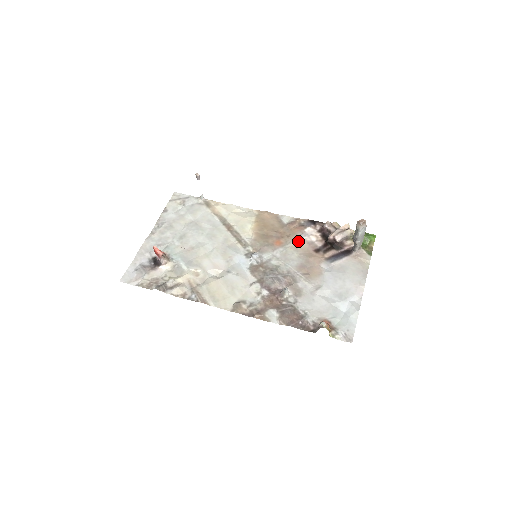
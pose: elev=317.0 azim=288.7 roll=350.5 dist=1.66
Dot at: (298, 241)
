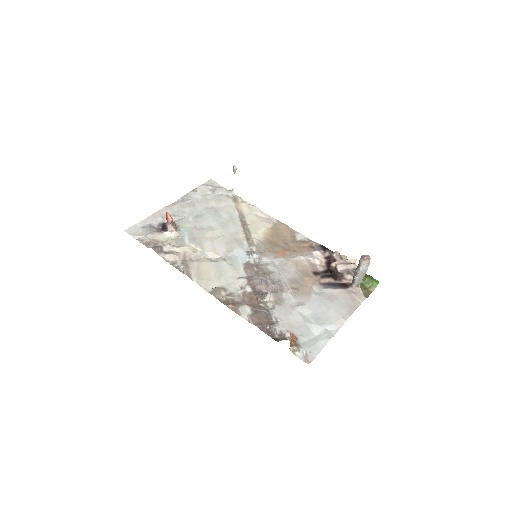
Dot at: (302, 259)
